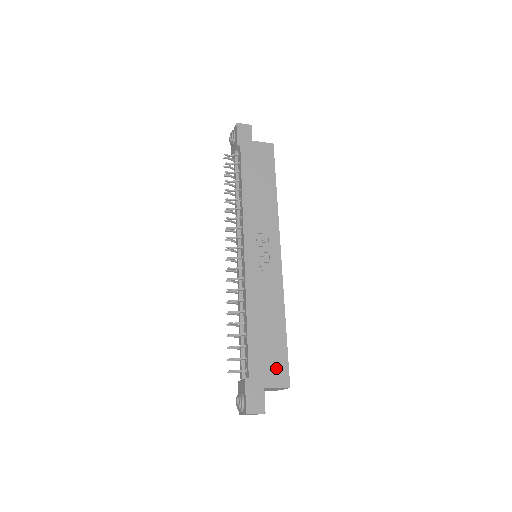
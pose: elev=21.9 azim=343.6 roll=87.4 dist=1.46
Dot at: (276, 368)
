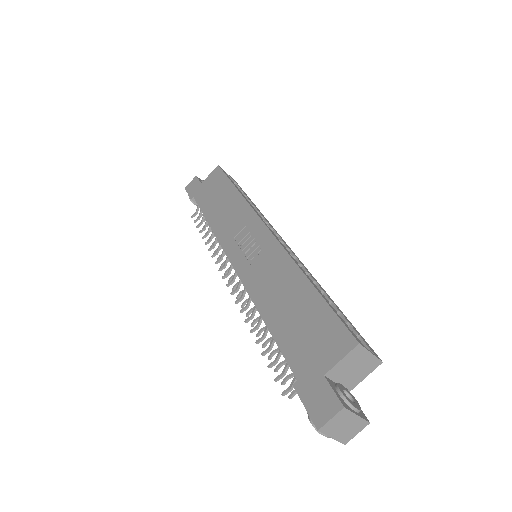
Dot at: (325, 337)
